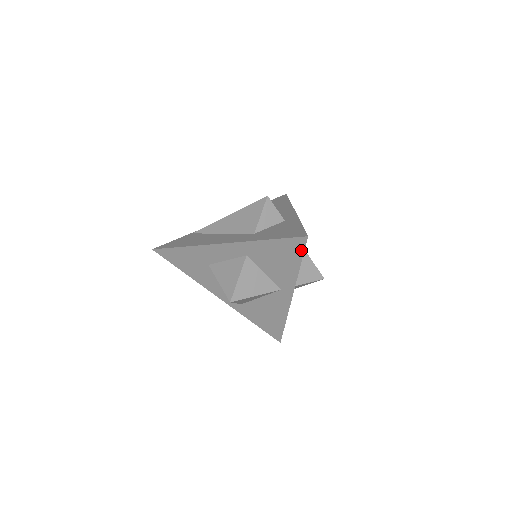
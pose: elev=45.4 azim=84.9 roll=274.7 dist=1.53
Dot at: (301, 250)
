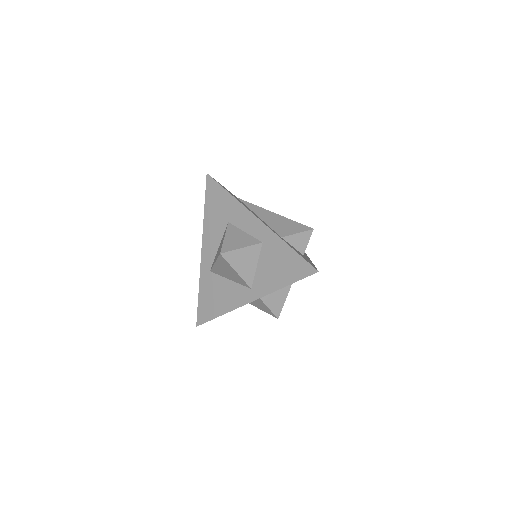
Dot at: (302, 276)
